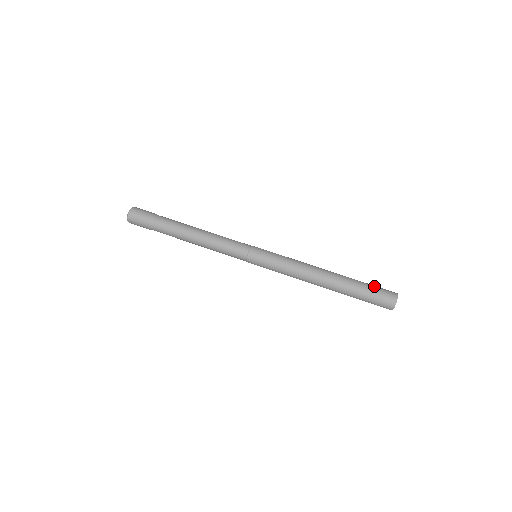
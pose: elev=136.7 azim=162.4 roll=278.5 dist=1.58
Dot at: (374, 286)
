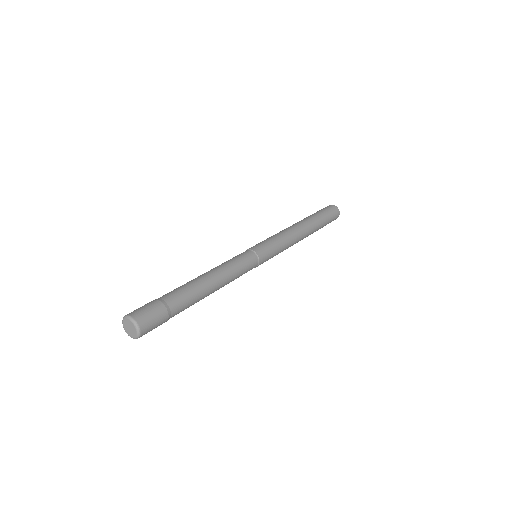
Dot at: (328, 214)
